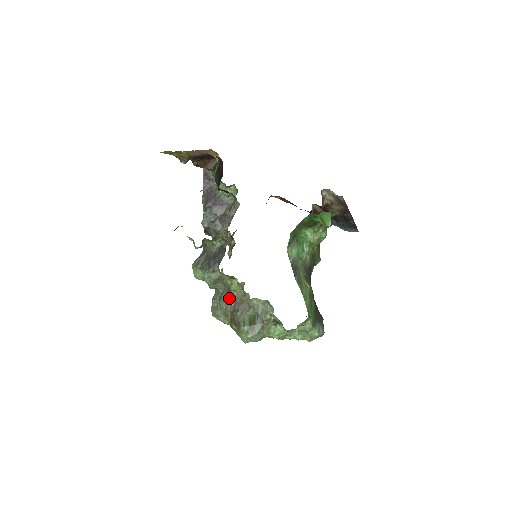
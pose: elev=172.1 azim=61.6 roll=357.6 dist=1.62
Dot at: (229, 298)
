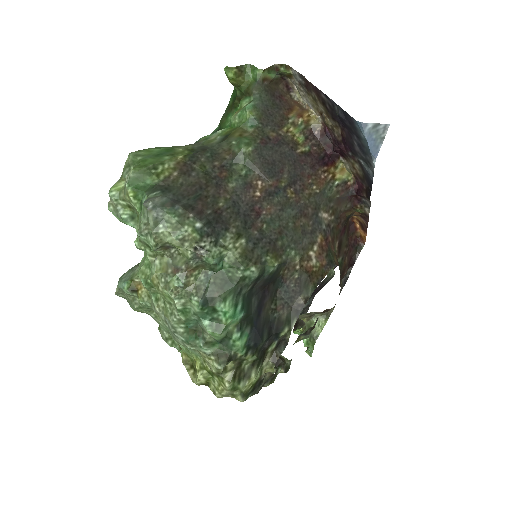
Dot at: occluded
